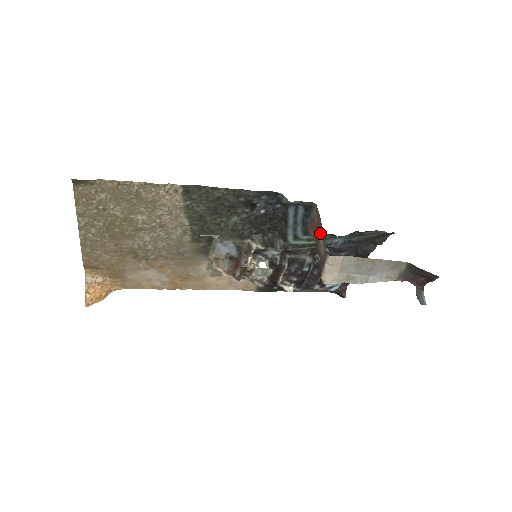
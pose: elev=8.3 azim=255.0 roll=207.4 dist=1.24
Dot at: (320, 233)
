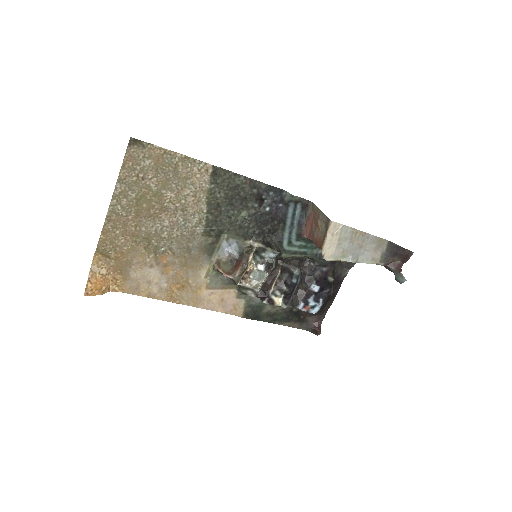
Dot at: (319, 217)
